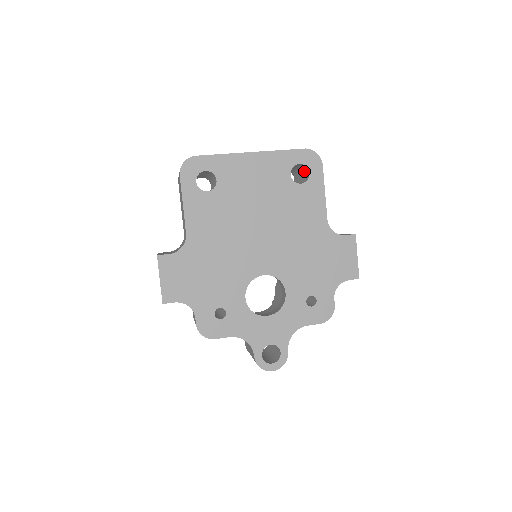
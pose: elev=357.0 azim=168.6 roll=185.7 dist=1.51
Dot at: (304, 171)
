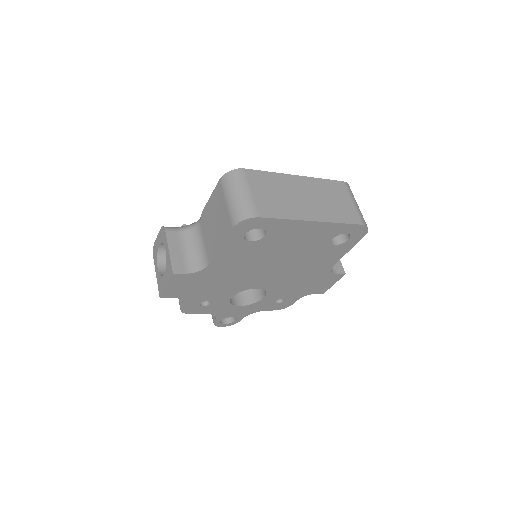
Dot at: occluded
